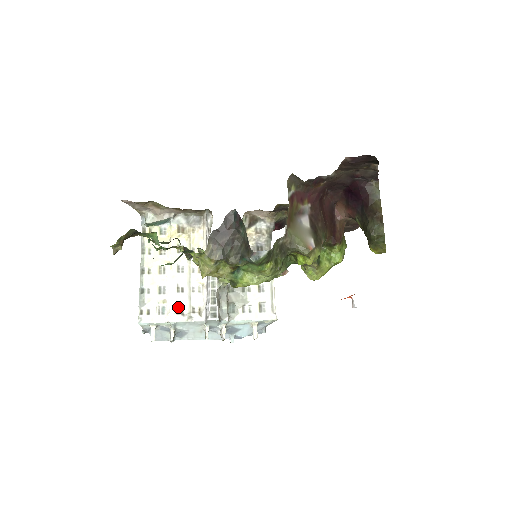
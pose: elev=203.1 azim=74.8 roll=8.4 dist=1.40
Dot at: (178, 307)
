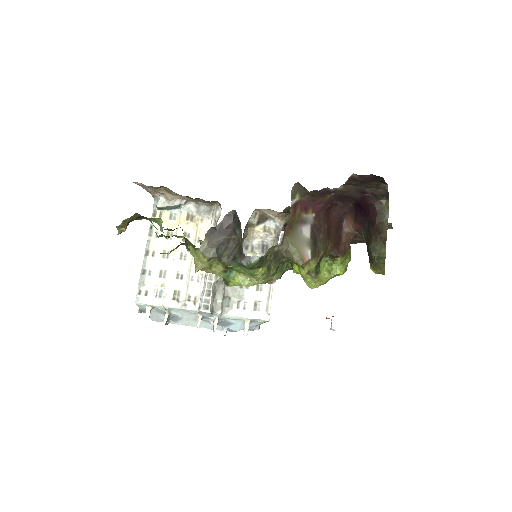
Dot at: (175, 293)
